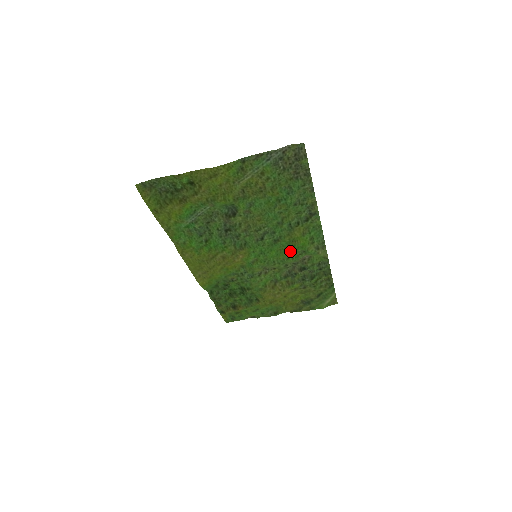
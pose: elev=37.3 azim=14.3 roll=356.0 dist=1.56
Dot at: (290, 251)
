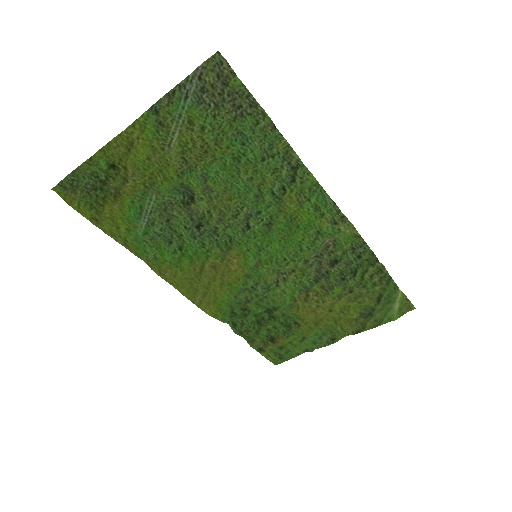
Dot at: (297, 237)
